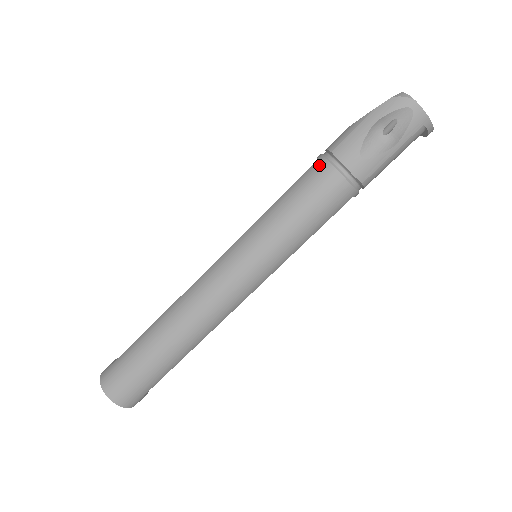
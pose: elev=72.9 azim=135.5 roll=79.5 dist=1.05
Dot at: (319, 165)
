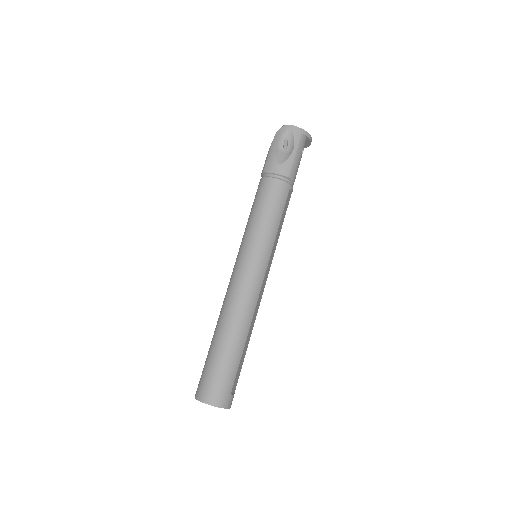
Dot at: (261, 183)
